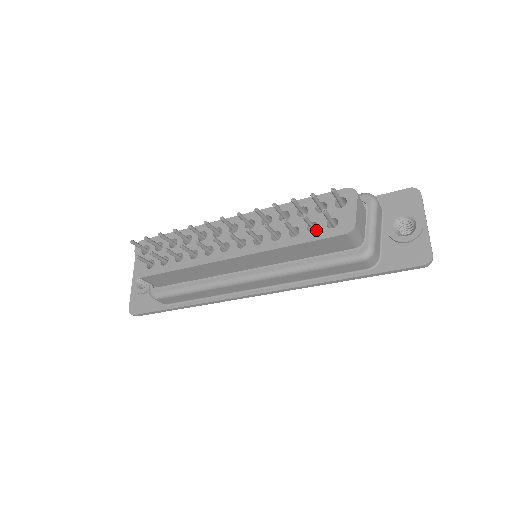
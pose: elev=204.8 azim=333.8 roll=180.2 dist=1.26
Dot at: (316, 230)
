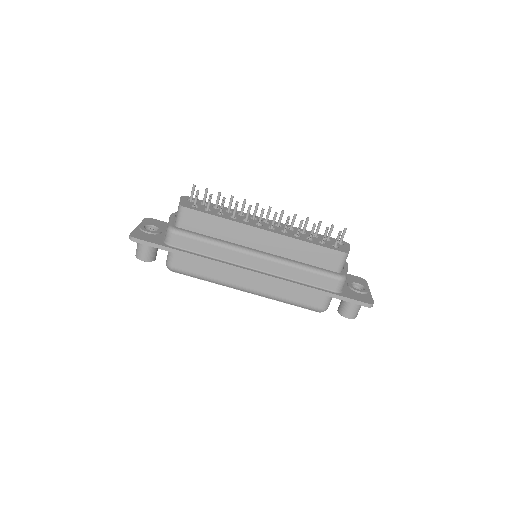
Dot at: occluded
